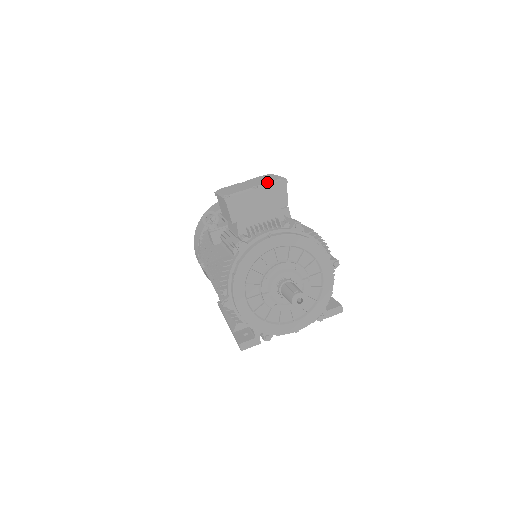
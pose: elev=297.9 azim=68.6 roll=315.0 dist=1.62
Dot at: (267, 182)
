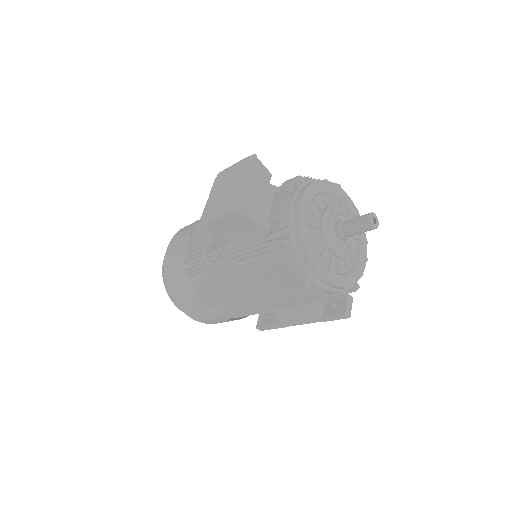
Dot at: (246, 169)
